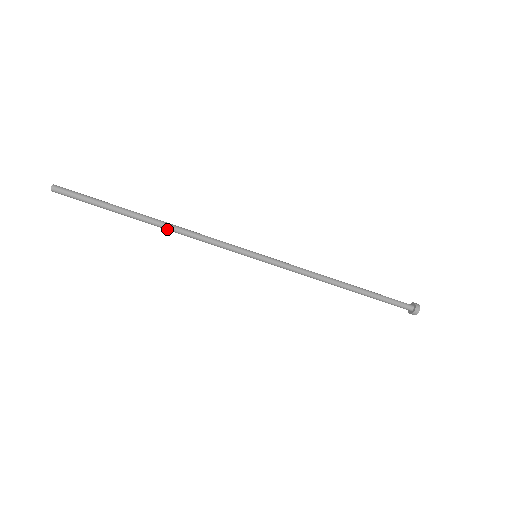
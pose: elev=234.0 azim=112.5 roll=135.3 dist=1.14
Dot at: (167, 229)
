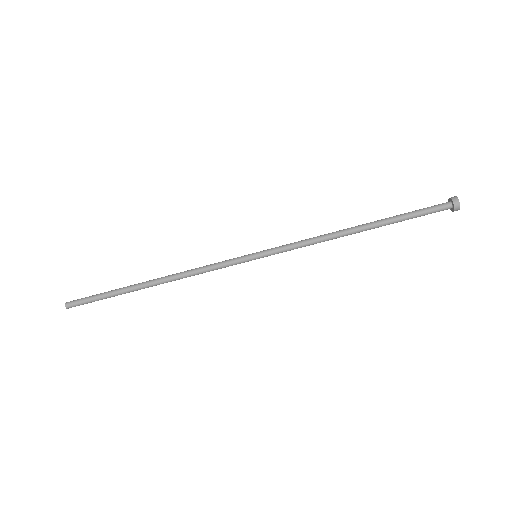
Dot at: (167, 282)
